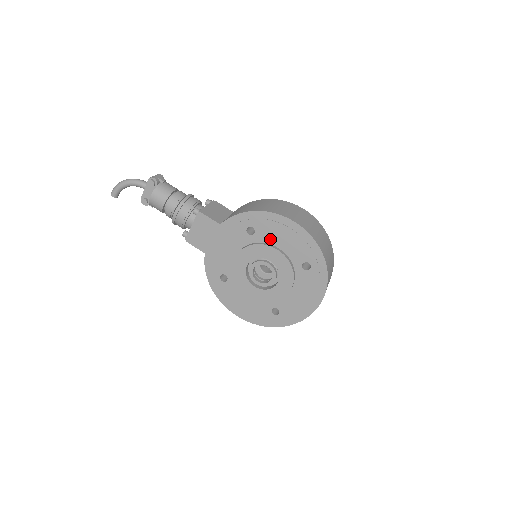
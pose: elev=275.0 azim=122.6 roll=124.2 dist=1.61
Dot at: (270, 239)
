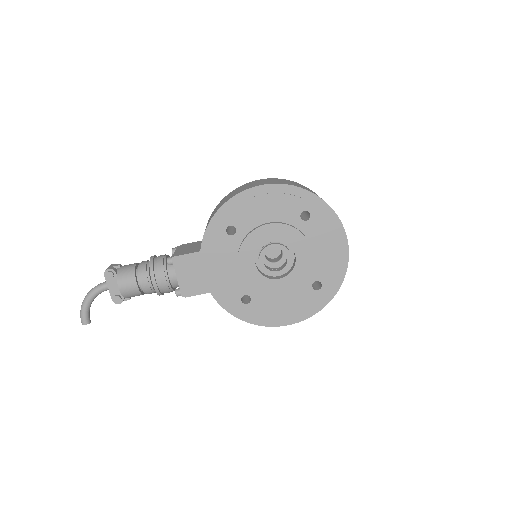
Dot at: (254, 222)
